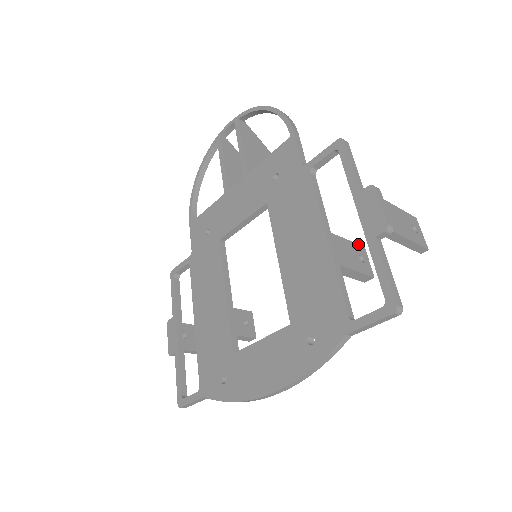
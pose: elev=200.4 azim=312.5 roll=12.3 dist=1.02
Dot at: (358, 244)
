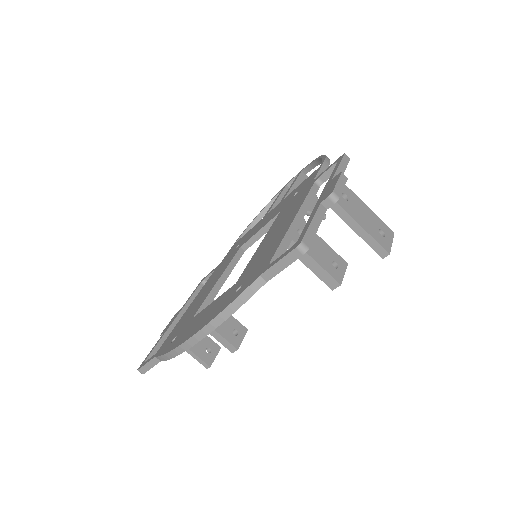
Dot at: (340, 256)
